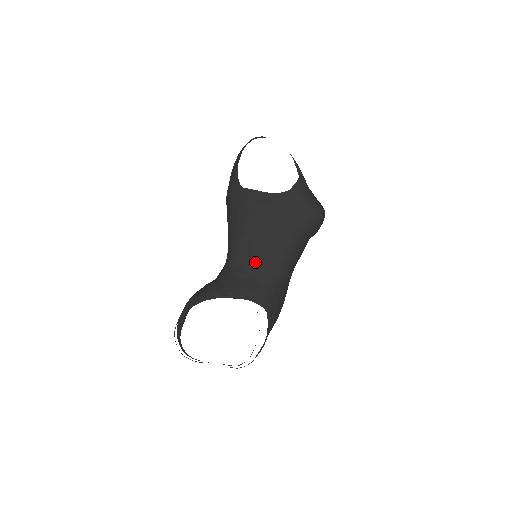
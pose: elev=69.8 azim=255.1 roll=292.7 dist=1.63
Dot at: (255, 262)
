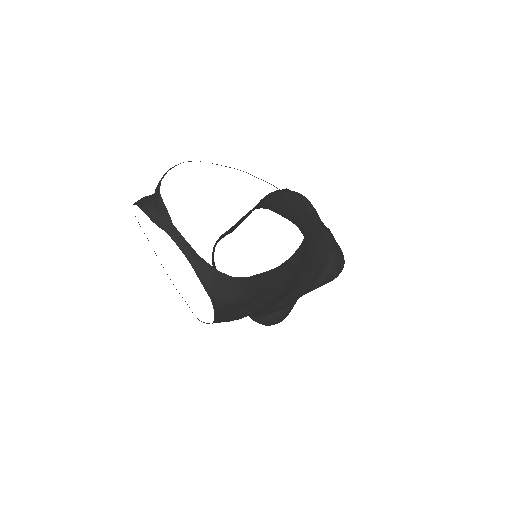
Dot at: (289, 220)
